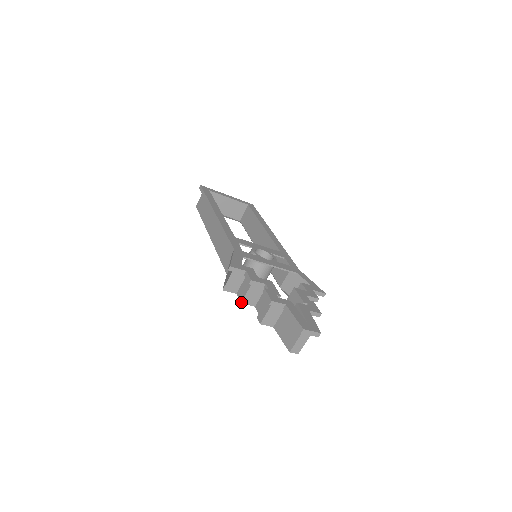
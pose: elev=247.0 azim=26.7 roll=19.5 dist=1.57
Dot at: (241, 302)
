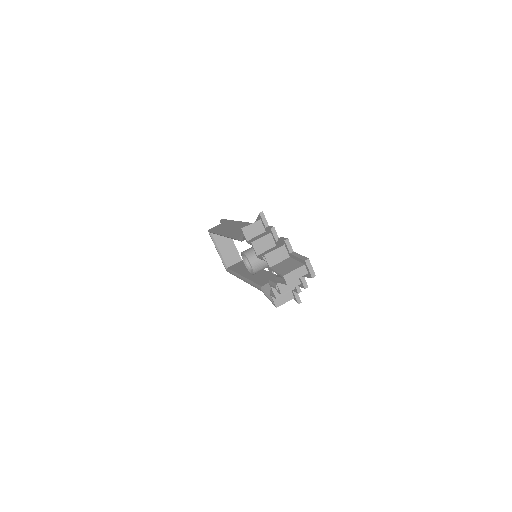
Dot at: (252, 242)
